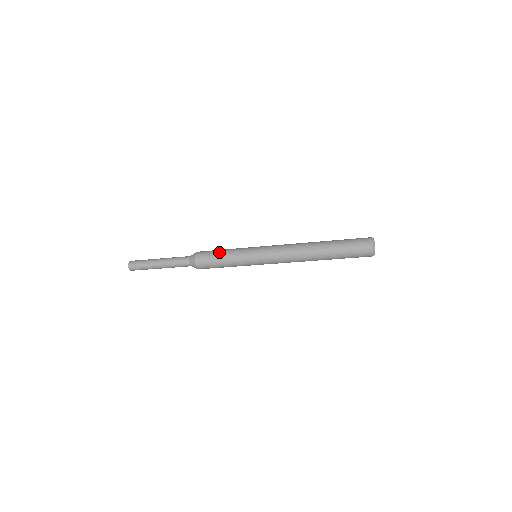
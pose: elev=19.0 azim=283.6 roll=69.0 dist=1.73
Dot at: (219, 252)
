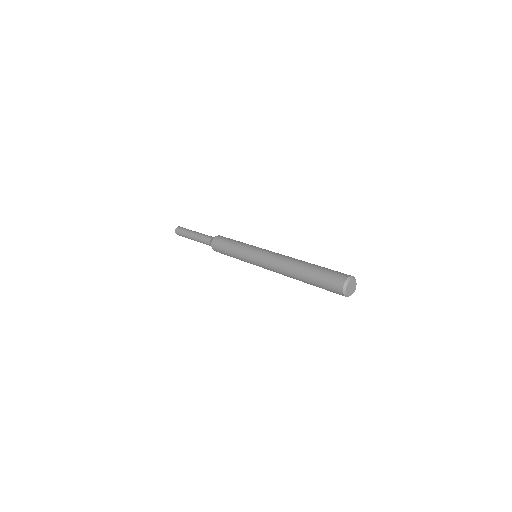
Dot at: (226, 250)
